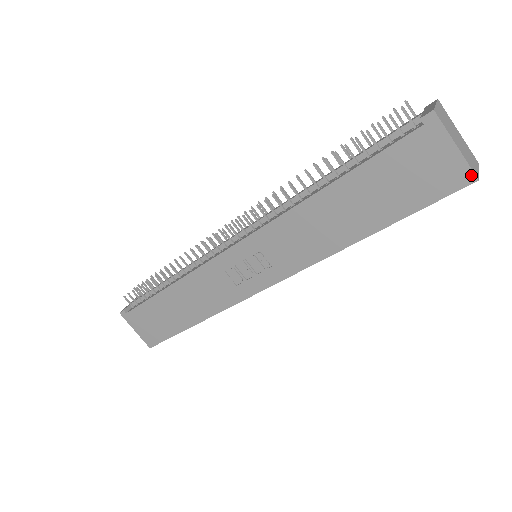
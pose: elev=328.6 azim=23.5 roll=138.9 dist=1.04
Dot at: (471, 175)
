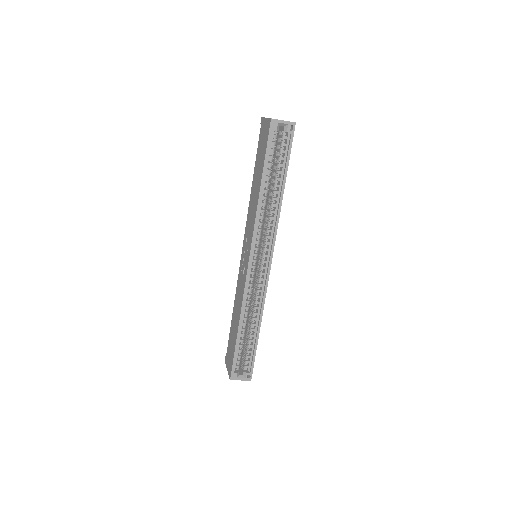
Dot at: (270, 120)
